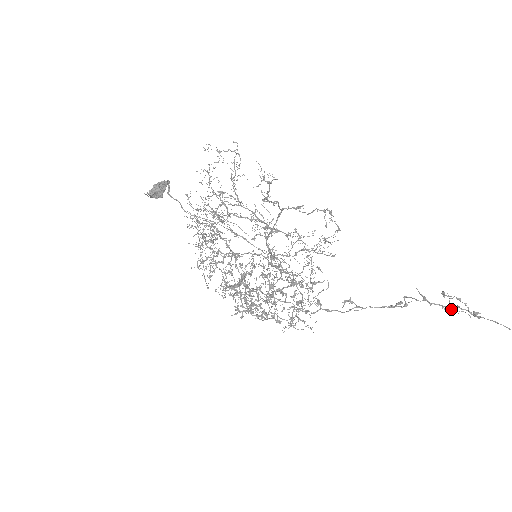
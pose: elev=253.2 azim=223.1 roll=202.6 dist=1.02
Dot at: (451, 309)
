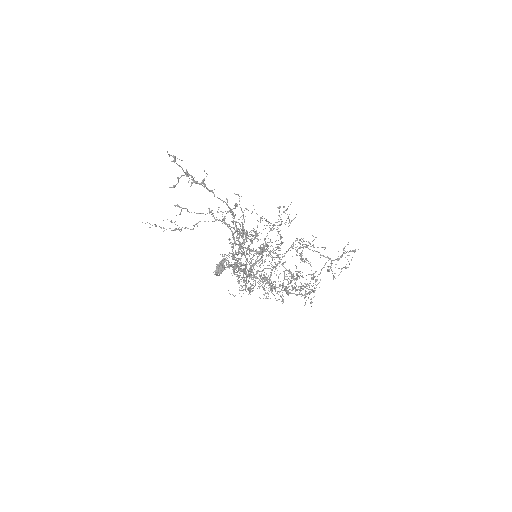
Dot at: (201, 183)
